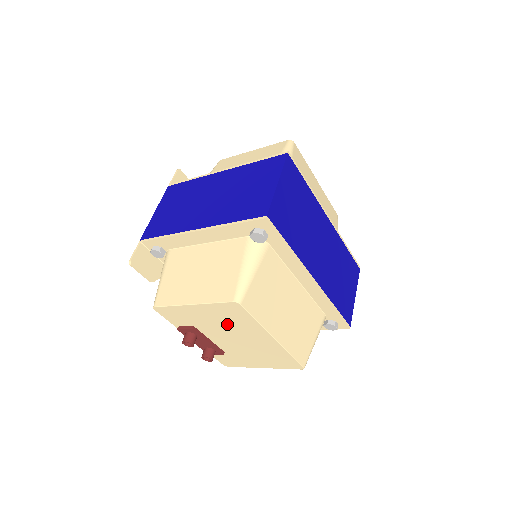
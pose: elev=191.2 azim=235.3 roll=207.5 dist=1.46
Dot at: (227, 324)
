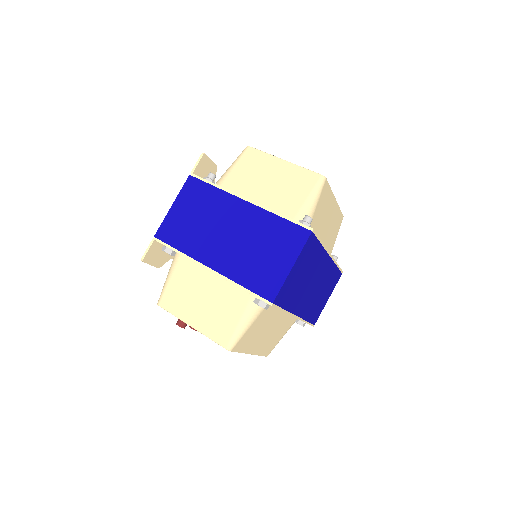
Dot at: occluded
